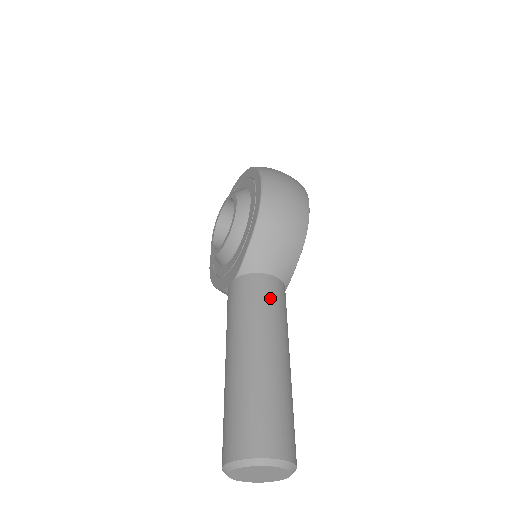
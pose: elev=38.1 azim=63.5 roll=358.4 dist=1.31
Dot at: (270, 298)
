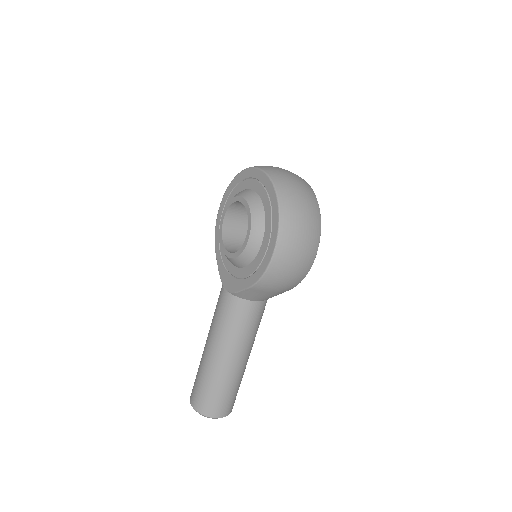
Dot at: (250, 322)
